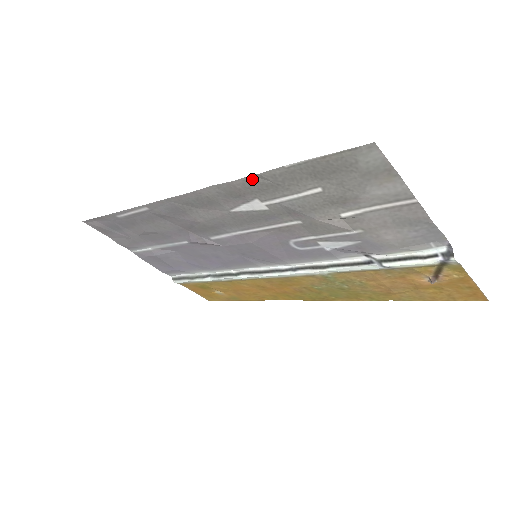
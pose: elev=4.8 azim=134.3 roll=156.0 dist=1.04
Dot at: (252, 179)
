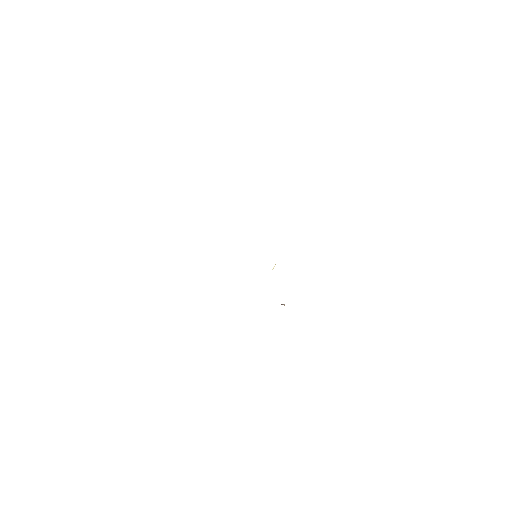
Dot at: occluded
